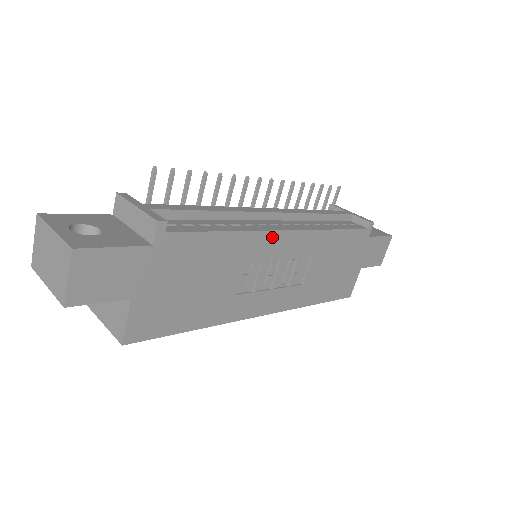
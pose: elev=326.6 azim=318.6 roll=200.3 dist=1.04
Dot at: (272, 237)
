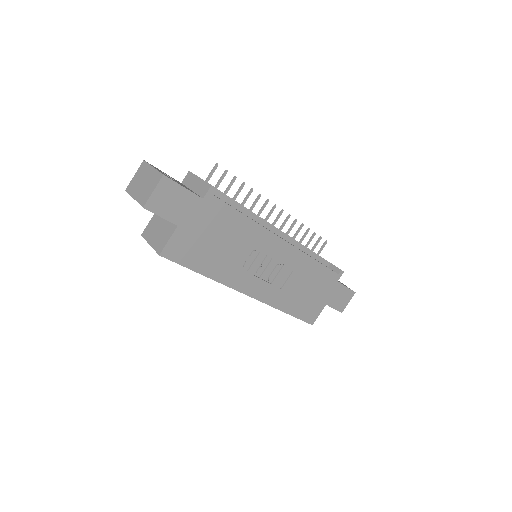
Dot at: (272, 238)
